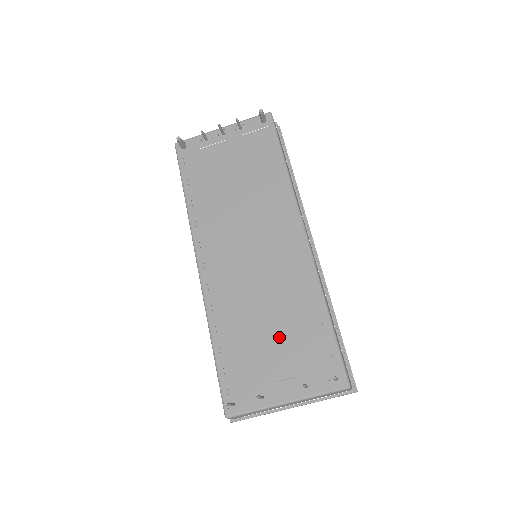
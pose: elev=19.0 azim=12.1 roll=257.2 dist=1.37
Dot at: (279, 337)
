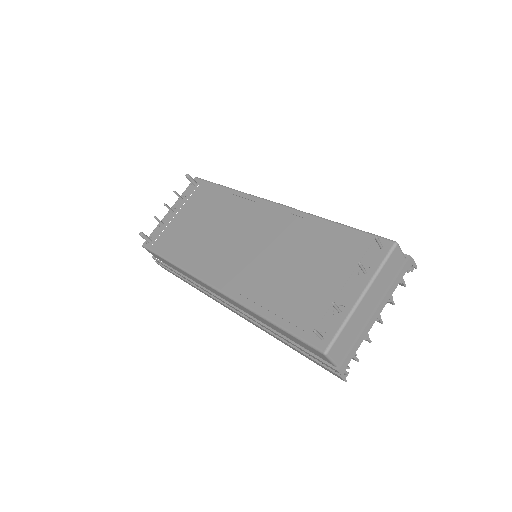
Dot at: (314, 266)
